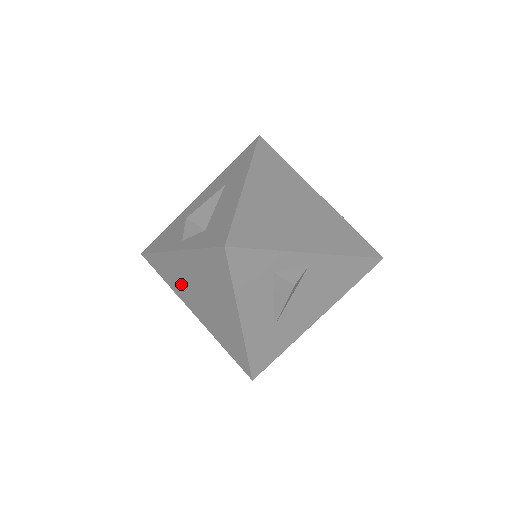
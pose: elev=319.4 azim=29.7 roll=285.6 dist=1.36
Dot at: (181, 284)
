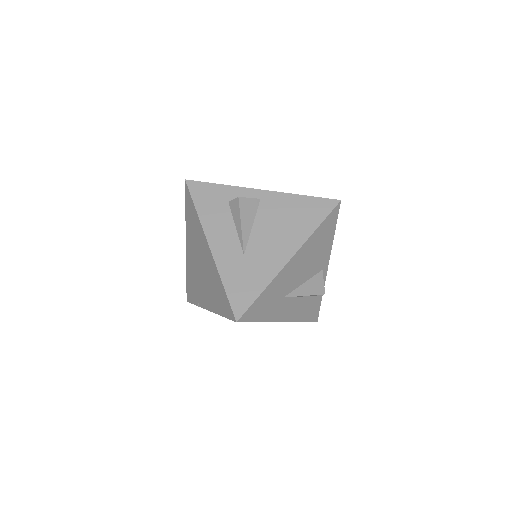
Dot at: (196, 283)
